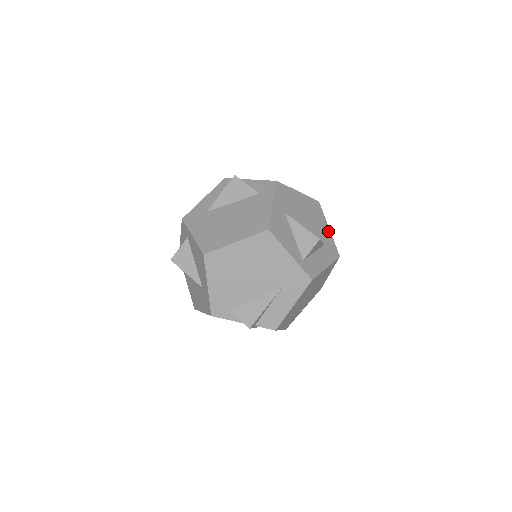
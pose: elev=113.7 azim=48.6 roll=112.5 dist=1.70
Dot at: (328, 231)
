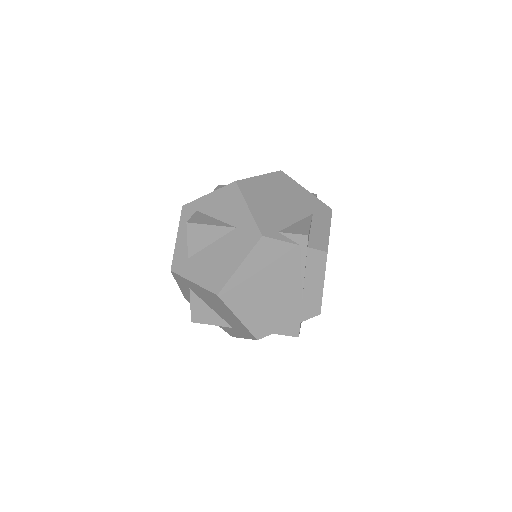
Dot at: occluded
